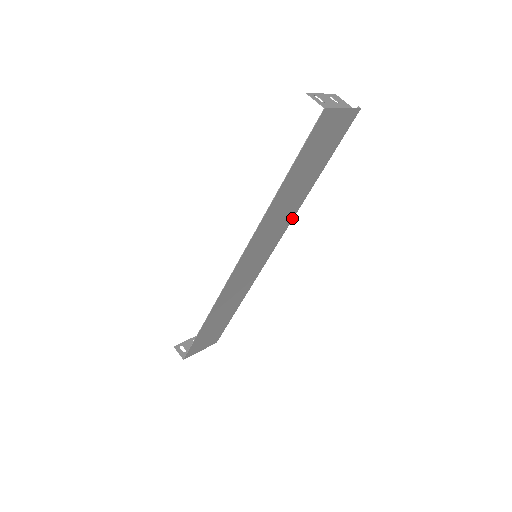
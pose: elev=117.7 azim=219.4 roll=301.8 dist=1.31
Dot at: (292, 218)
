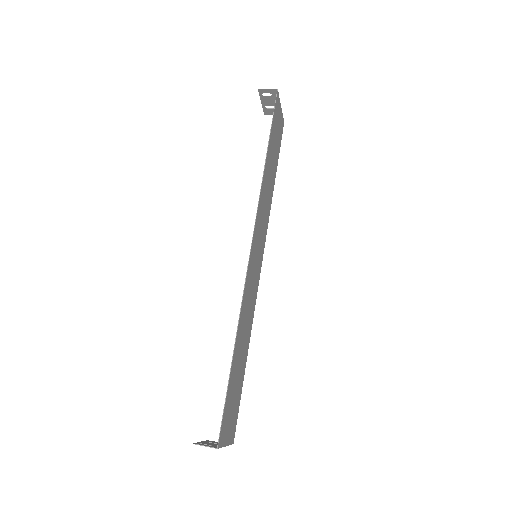
Dot at: (268, 222)
